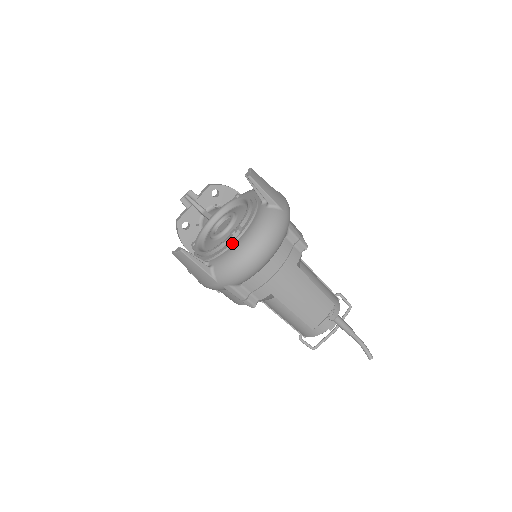
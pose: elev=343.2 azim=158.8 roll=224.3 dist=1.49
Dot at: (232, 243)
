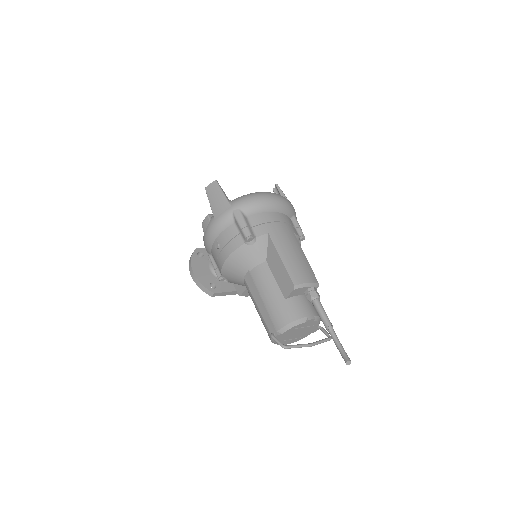
Dot at: occluded
